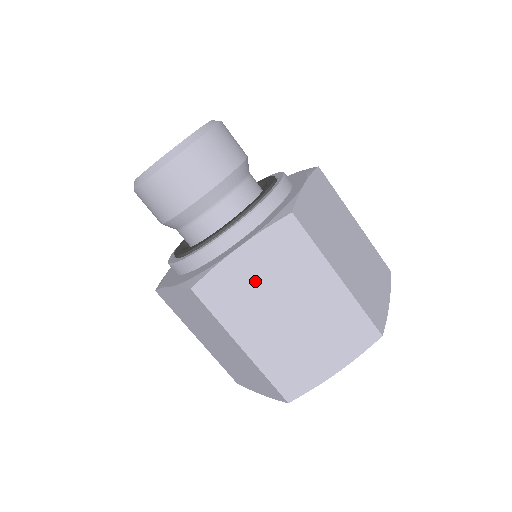
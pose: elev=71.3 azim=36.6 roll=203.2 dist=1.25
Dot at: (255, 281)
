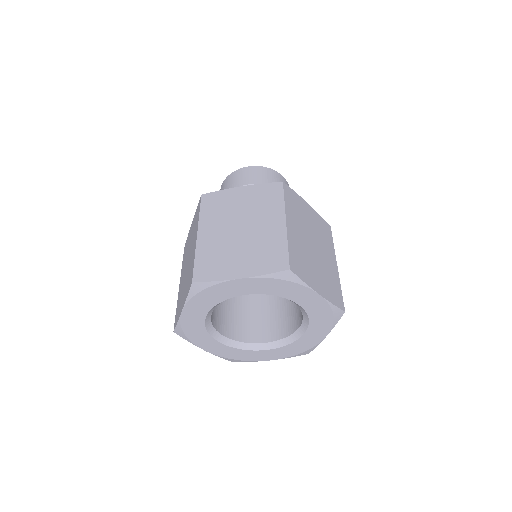
Dot at: (307, 217)
